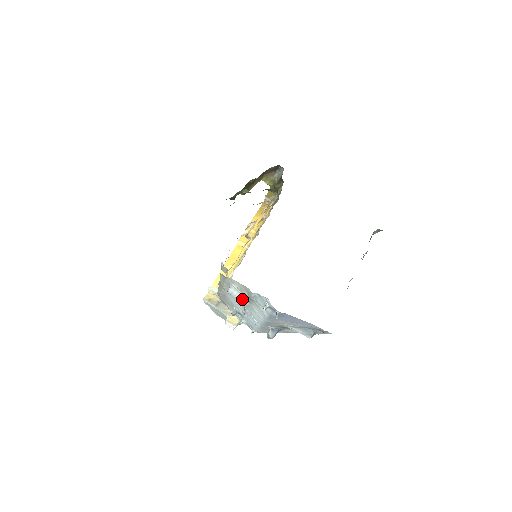
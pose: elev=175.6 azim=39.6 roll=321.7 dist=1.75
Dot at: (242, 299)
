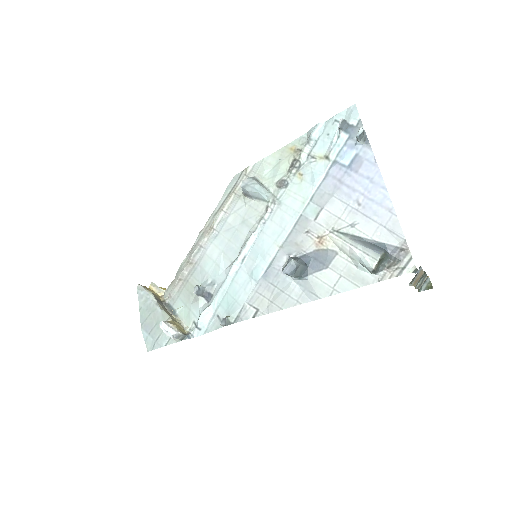
Dot at: (265, 190)
